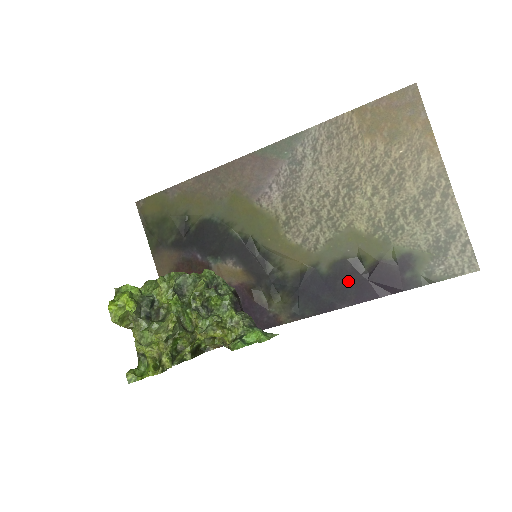
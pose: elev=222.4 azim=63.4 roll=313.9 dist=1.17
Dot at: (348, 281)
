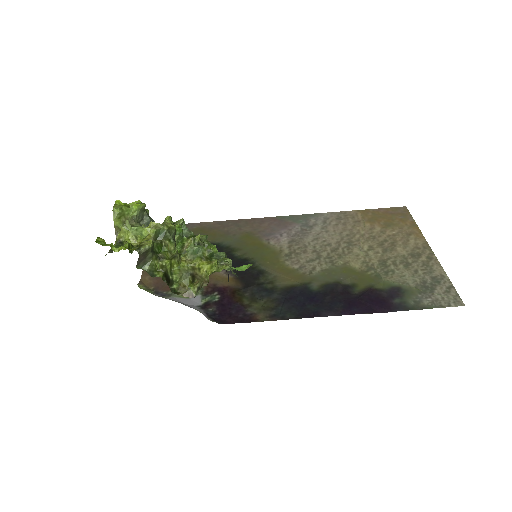
Dot at: (337, 298)
